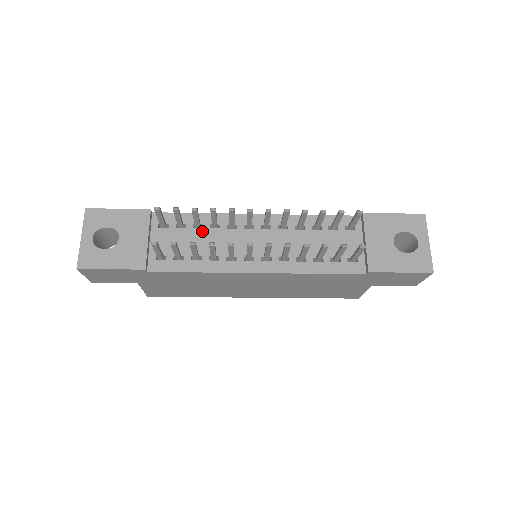
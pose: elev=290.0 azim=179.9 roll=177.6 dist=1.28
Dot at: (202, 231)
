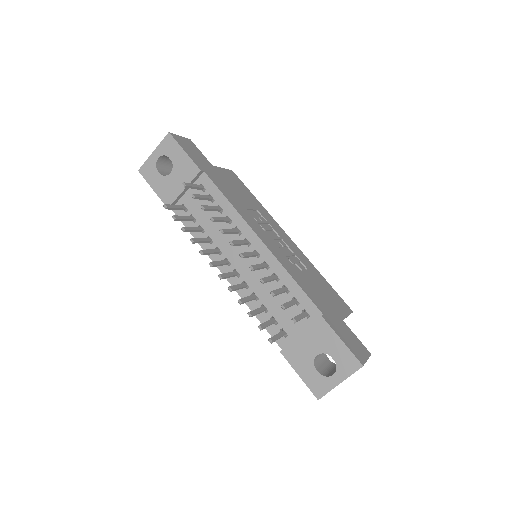
Dot at: (219, 215)
